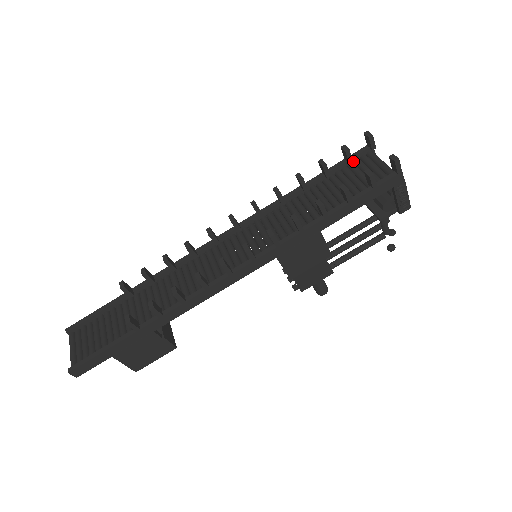
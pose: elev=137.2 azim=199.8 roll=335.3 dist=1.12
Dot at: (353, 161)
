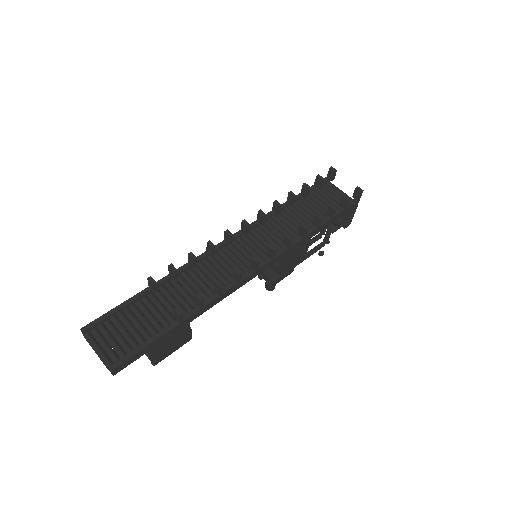
Dot at: occluded
